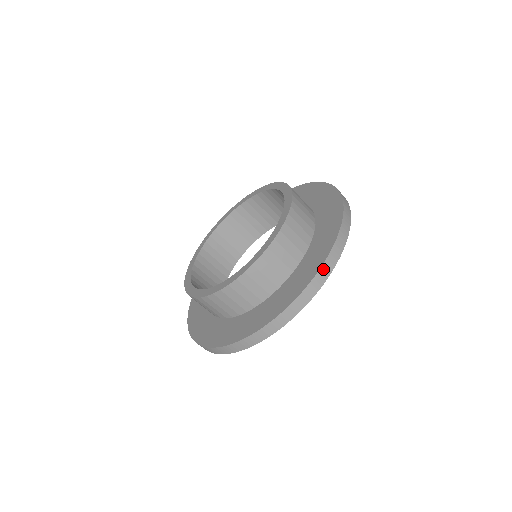
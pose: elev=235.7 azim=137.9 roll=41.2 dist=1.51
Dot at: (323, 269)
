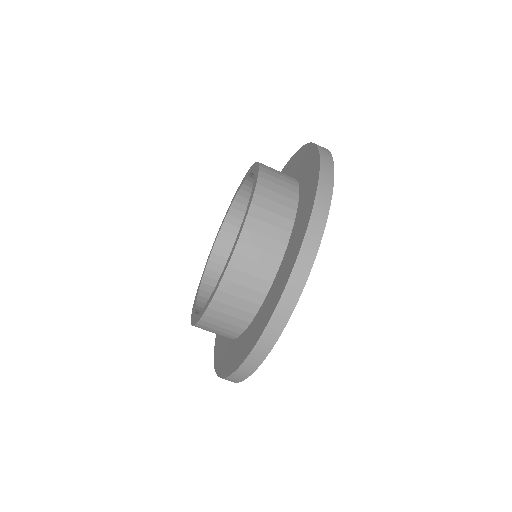
Dot at: (274, 319)
